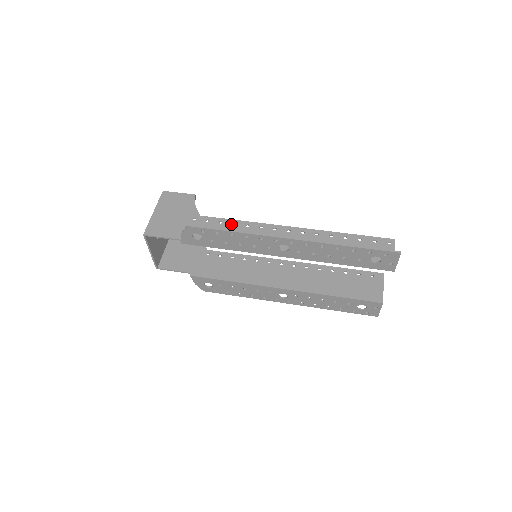
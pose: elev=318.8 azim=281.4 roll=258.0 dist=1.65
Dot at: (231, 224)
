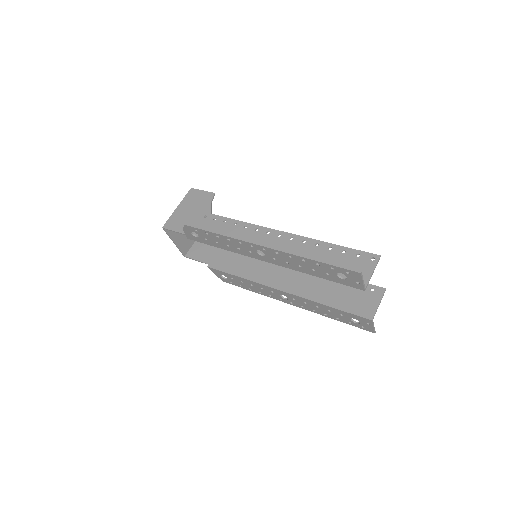
Dot at: (232, 224)
